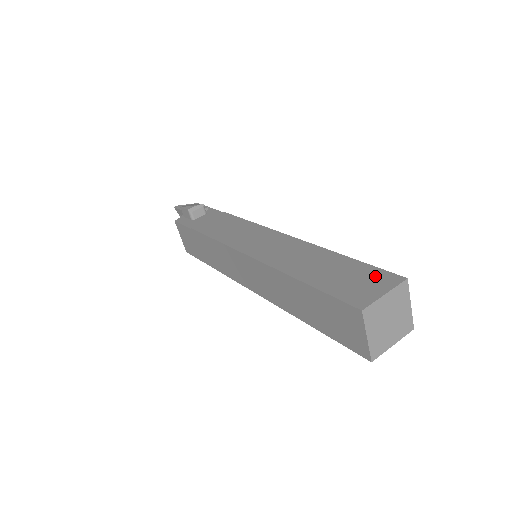
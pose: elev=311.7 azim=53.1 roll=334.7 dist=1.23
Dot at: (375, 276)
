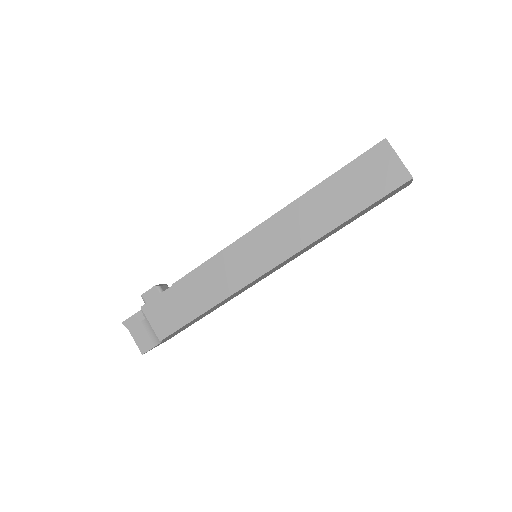
Dot at: occluded
